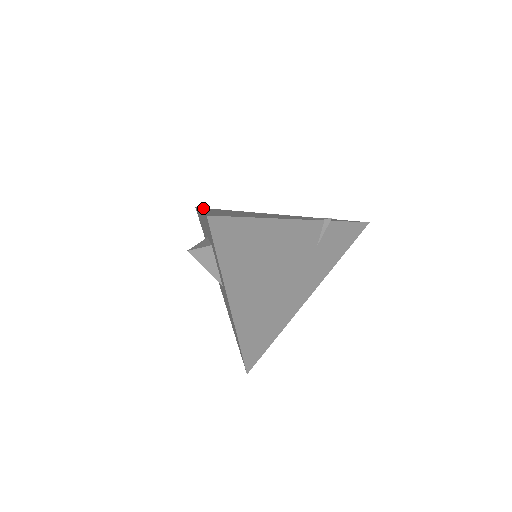
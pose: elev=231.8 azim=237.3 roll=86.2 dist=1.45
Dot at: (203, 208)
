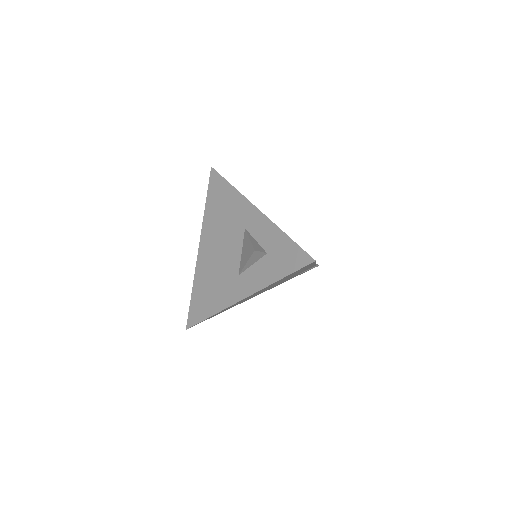
Dot at: occluded
